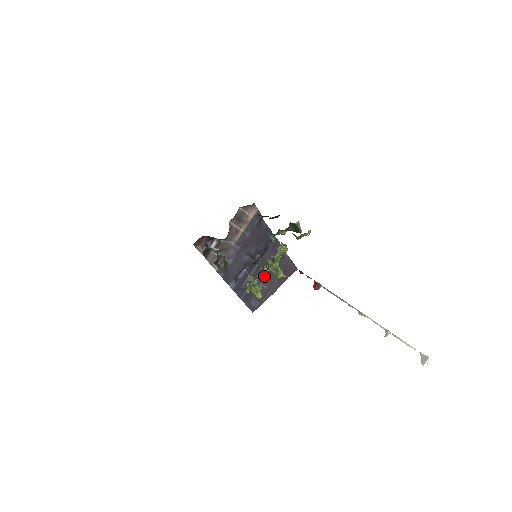
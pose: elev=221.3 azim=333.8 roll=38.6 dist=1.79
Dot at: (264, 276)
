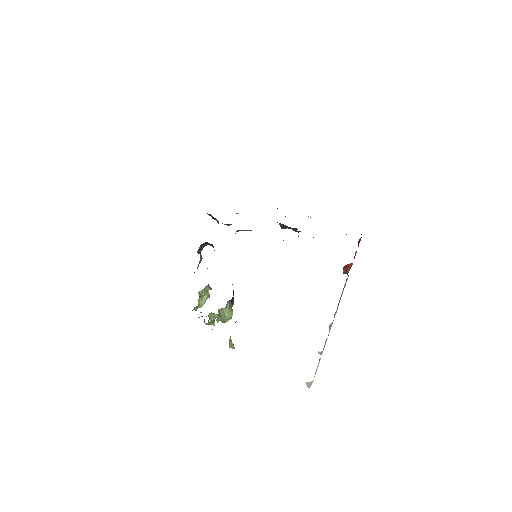
Dot at: occluded
